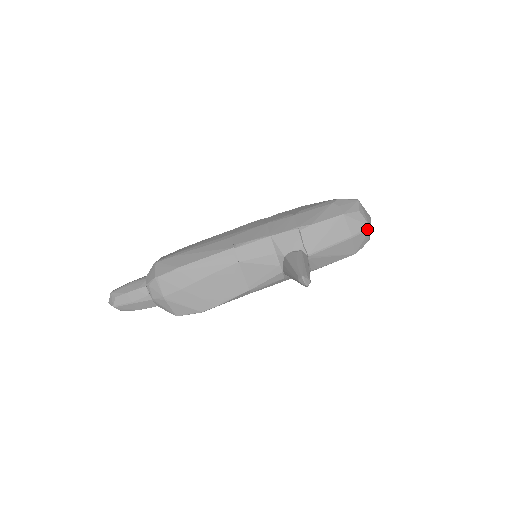
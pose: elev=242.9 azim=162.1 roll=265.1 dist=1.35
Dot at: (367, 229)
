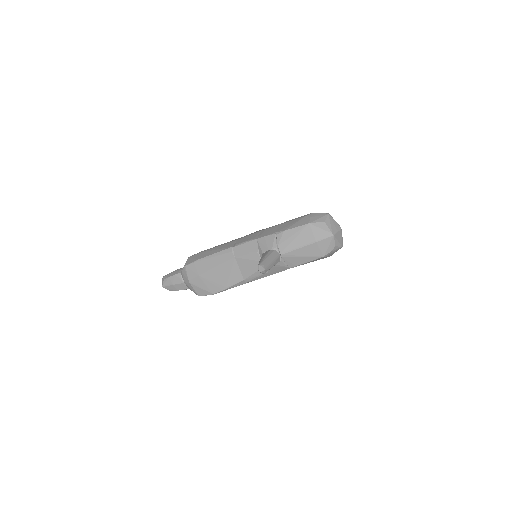
Dot at: (330, 236)
